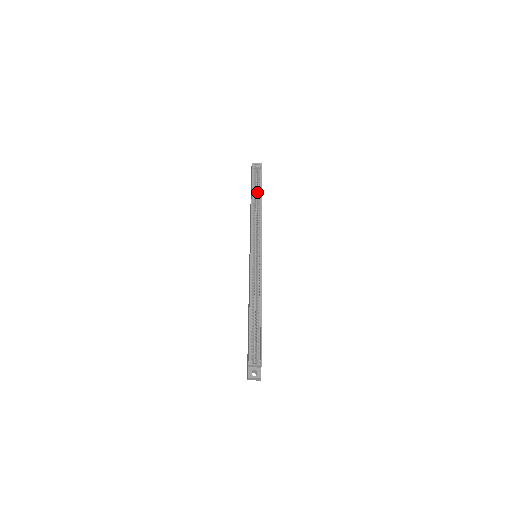
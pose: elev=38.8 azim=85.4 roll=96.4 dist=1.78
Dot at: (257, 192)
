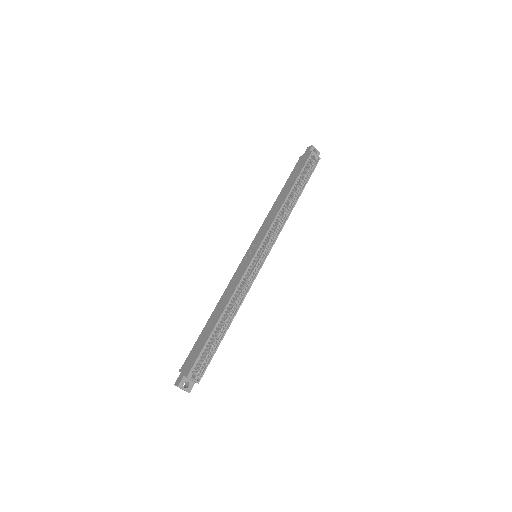
Dot at: (298, 185)
